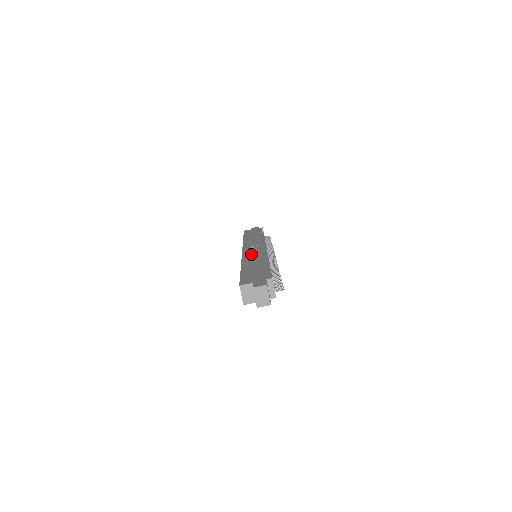
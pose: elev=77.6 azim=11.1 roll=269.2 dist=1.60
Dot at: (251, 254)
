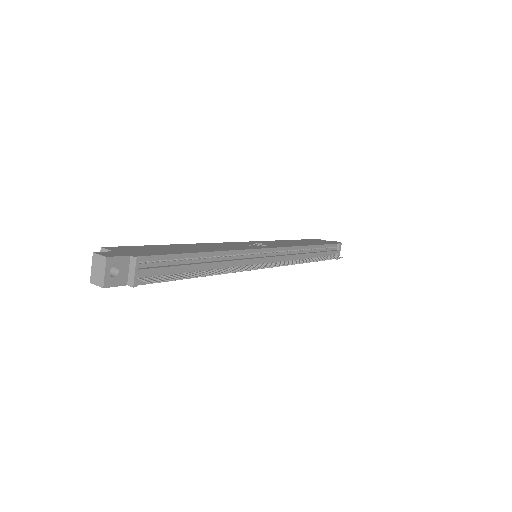
Dot at: (232, 244)
